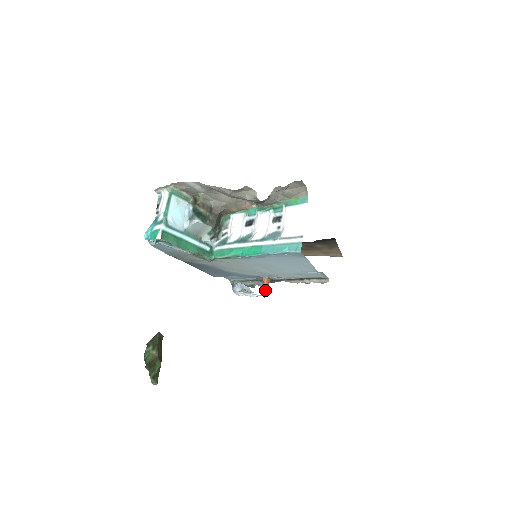
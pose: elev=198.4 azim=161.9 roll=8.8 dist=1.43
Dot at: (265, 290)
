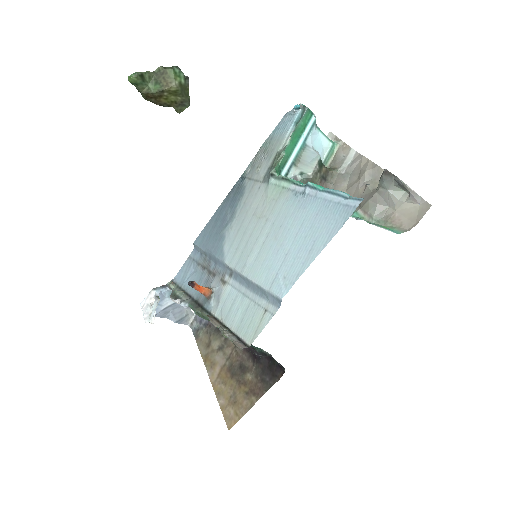
Dot at: (198, 285)
